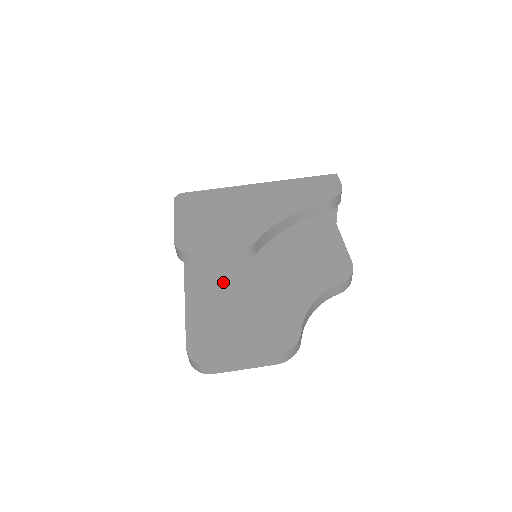
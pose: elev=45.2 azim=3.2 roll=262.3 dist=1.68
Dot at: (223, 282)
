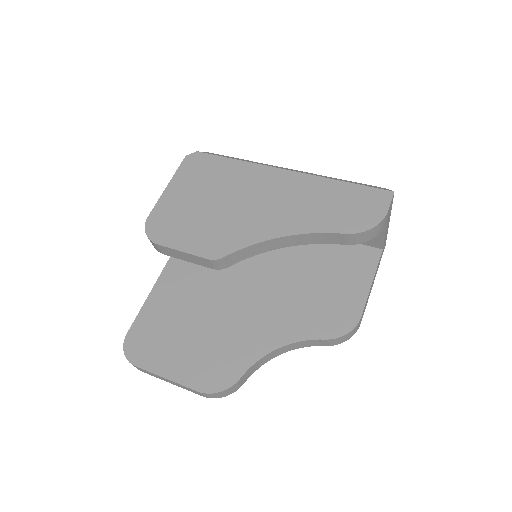
Dot at: (206, 272)
